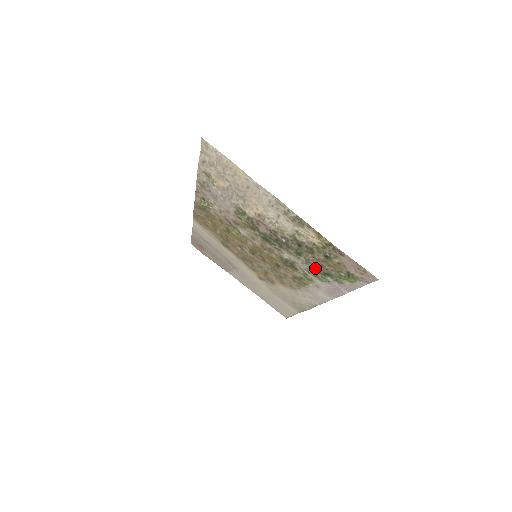
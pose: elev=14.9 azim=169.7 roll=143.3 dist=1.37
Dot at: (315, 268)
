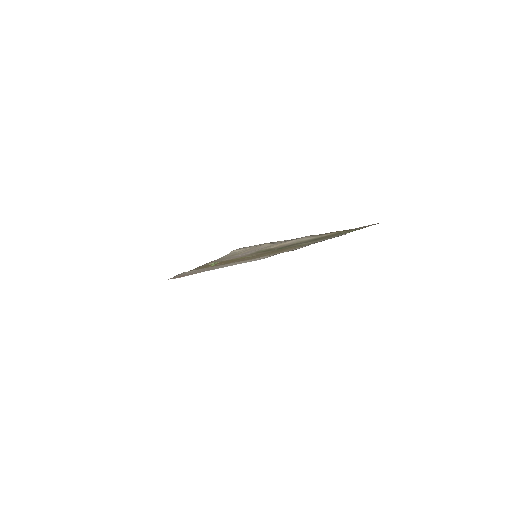
Dot at: occluded
